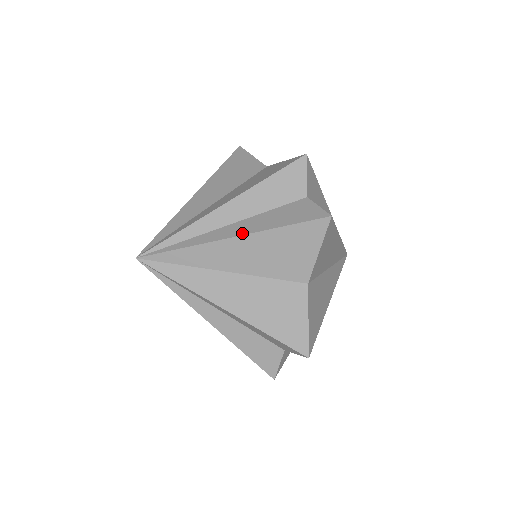
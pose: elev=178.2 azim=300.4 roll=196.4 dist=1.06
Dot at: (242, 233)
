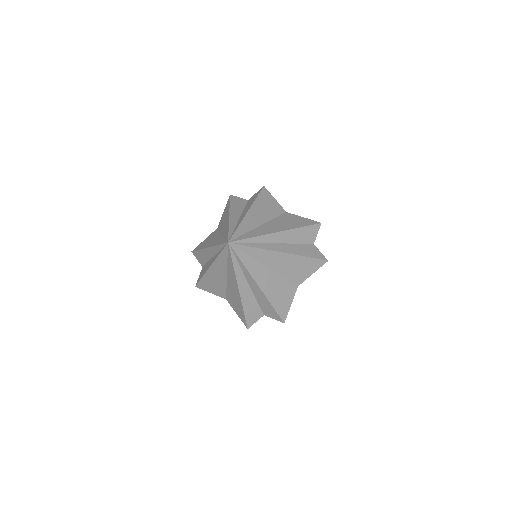
Dot at: (288, 252)
